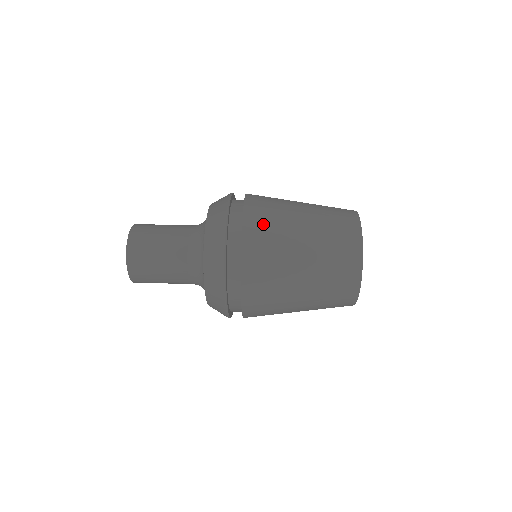
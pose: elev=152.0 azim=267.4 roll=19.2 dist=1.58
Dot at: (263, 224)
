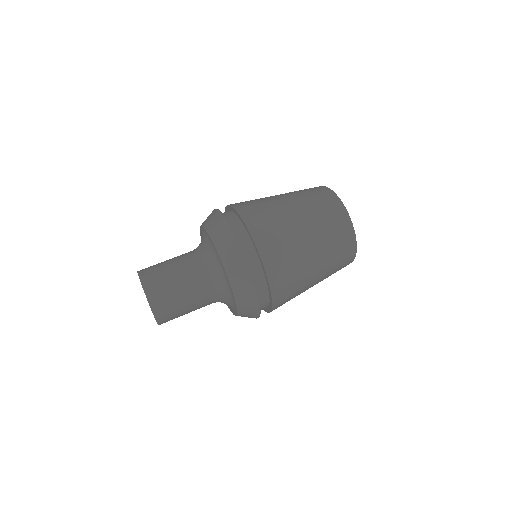
Dot at: (273, 242)
